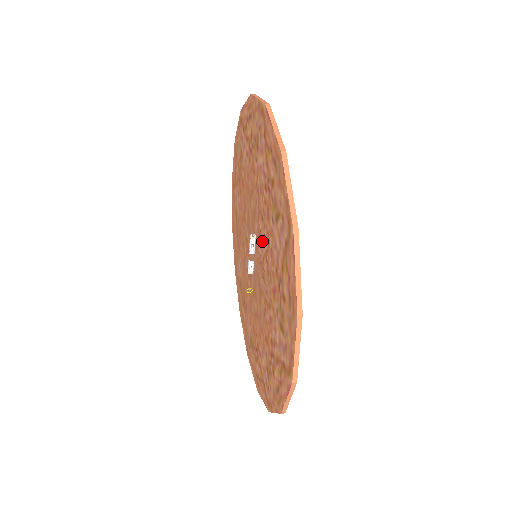
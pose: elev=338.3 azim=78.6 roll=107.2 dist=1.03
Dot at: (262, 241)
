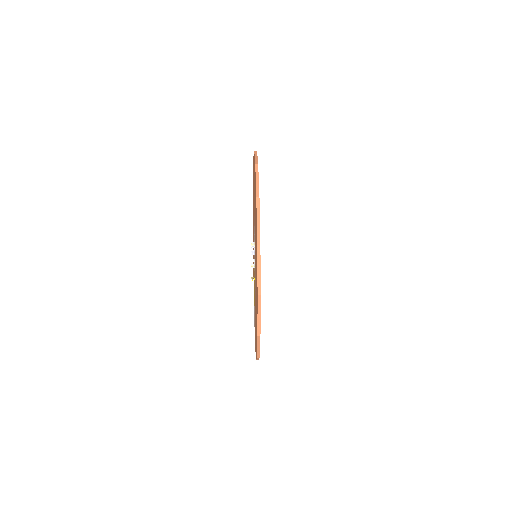
Dot at: occluded
